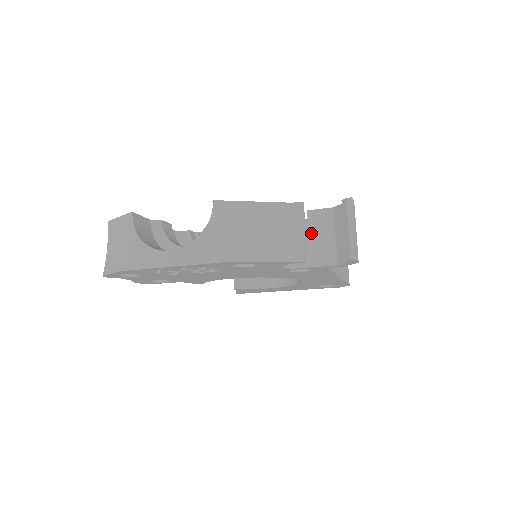
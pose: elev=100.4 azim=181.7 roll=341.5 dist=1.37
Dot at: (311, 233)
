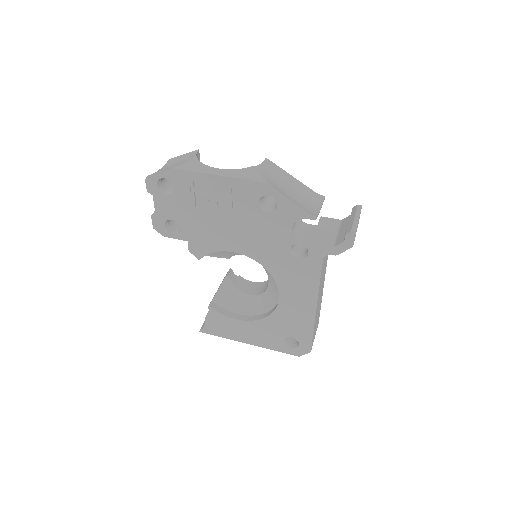
Dot at: (319, 227)
